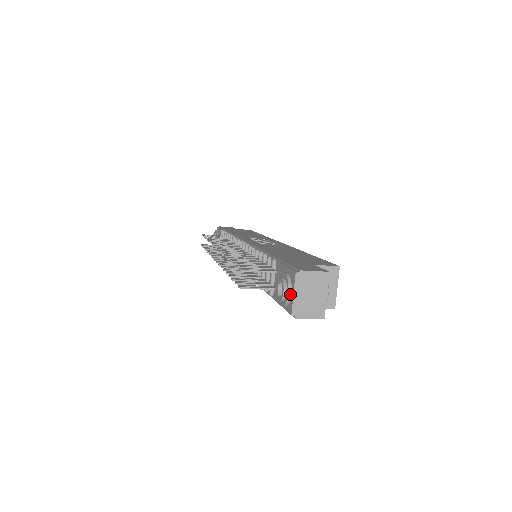
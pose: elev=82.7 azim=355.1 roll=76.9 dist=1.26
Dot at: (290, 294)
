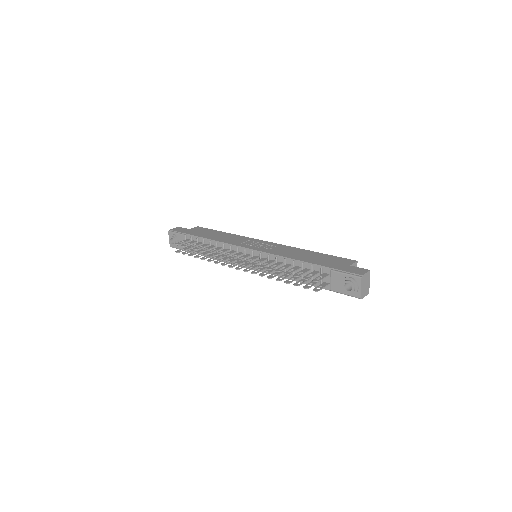
Dot at: (358, 288)
